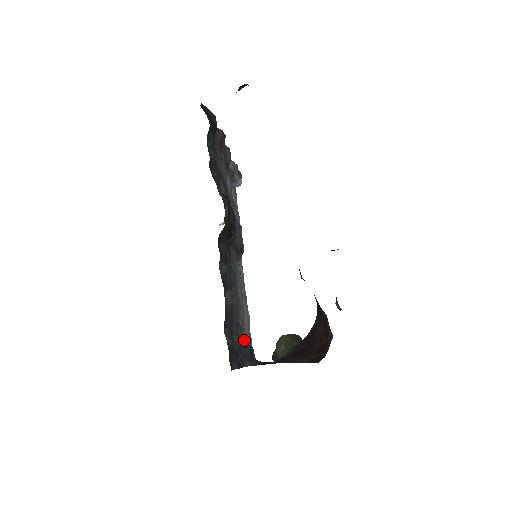
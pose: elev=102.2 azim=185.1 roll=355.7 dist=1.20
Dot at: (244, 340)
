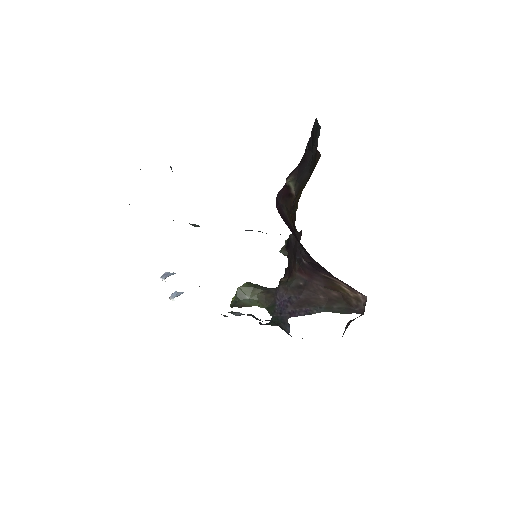
Dot at: occluded
